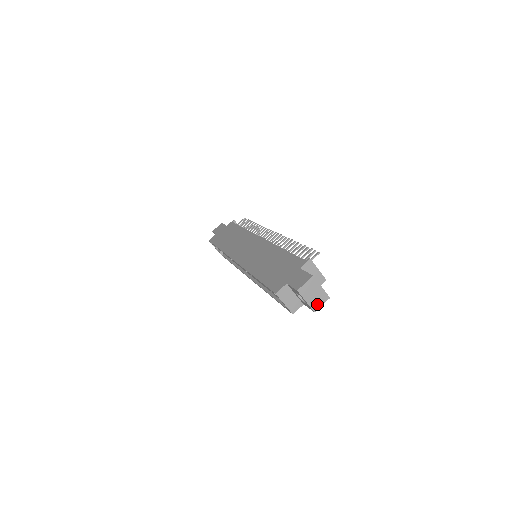
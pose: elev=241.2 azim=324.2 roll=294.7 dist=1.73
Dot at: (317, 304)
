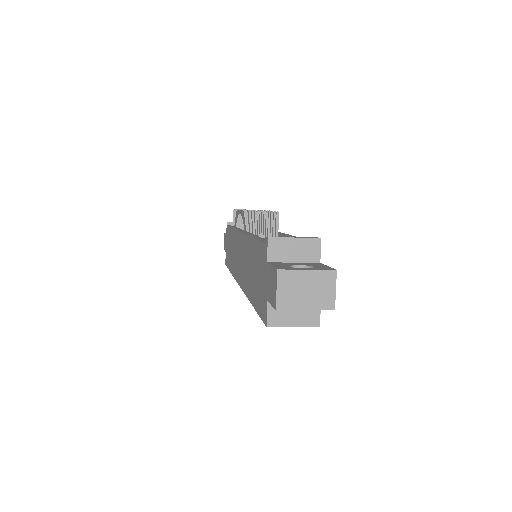
Dot at: (326, 297)
